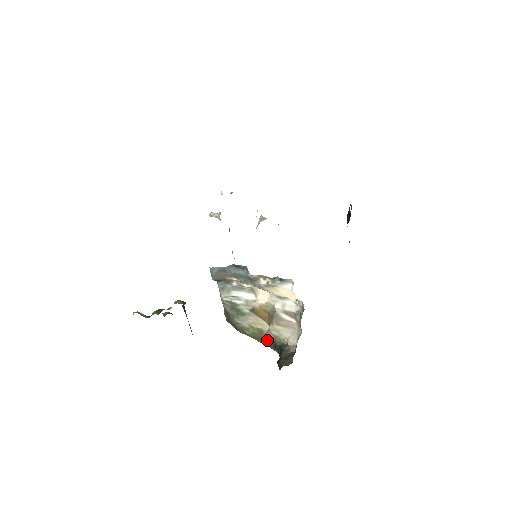
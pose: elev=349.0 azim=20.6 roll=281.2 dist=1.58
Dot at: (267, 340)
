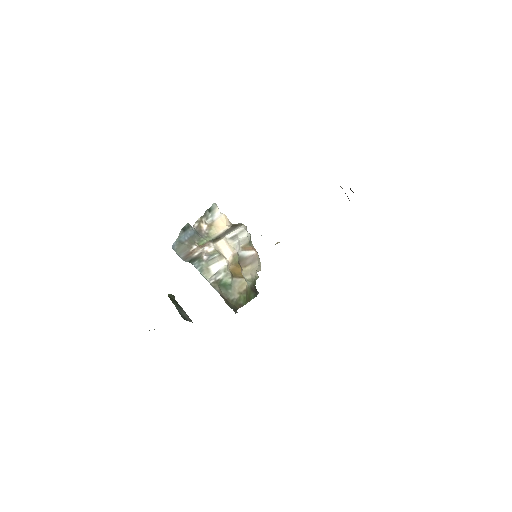
Dot at: (251, 293)
